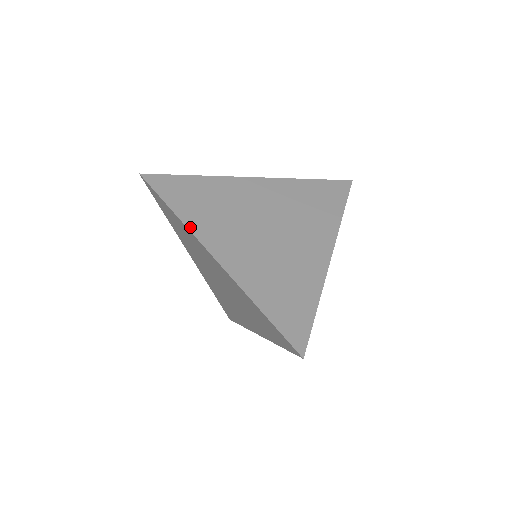
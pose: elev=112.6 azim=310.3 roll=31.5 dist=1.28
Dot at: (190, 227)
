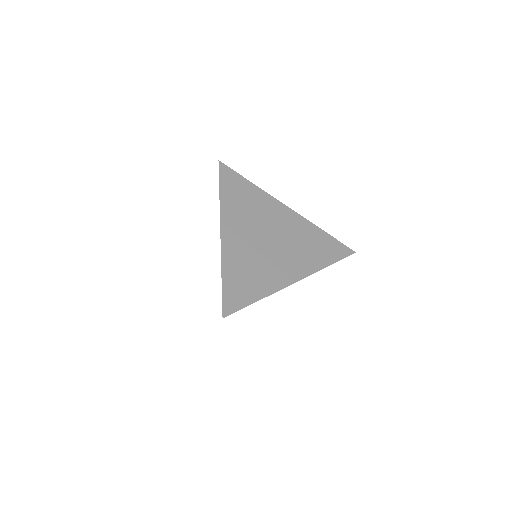
Dot at: (222, 207)
